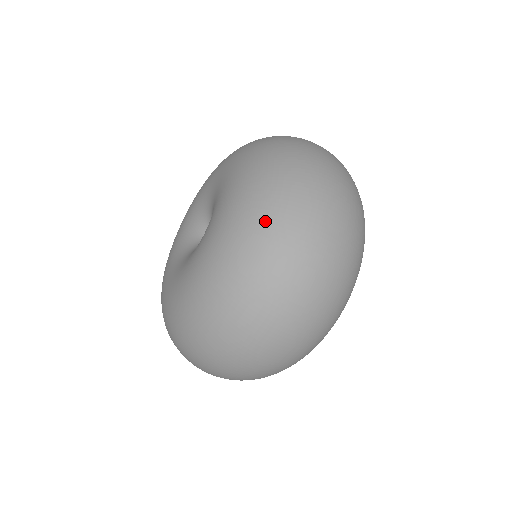
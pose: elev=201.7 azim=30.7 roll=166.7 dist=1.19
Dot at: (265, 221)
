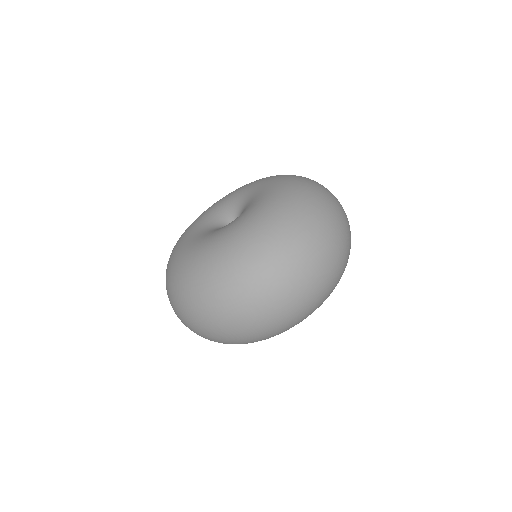
Dot at: (303, 210)
